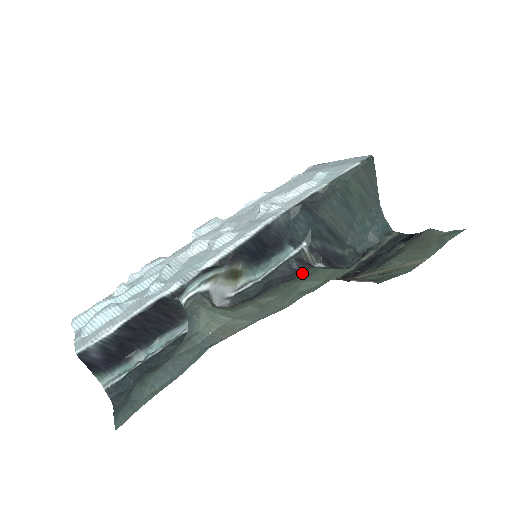
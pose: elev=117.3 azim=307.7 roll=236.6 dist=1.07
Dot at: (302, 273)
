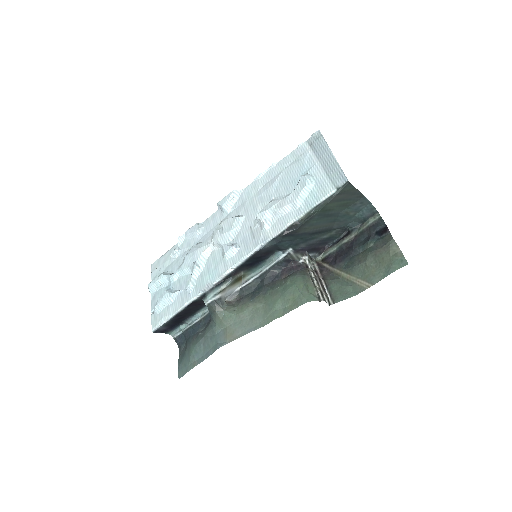
Dot at: (285, 278)
